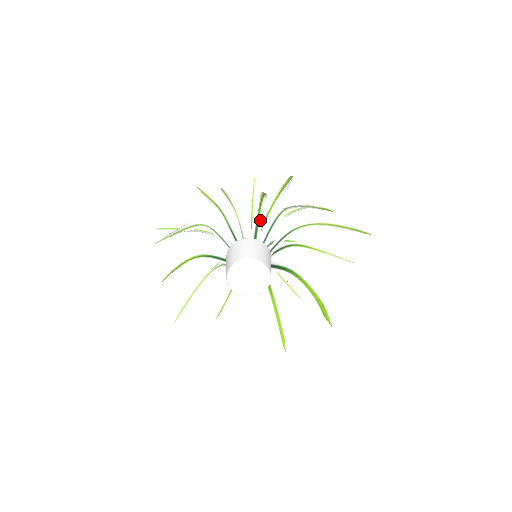
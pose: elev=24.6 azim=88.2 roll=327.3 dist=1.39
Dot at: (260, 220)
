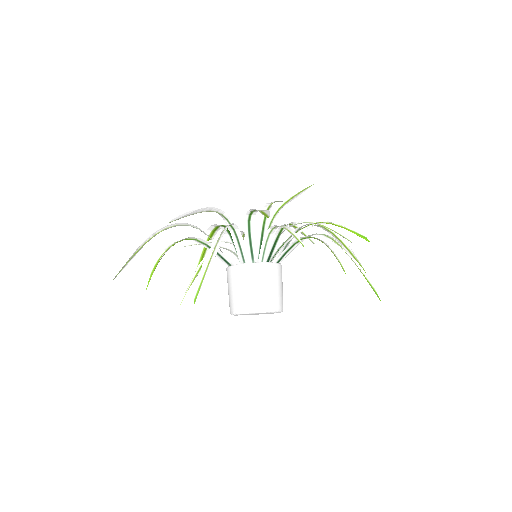
Dot at: (295, 245)
